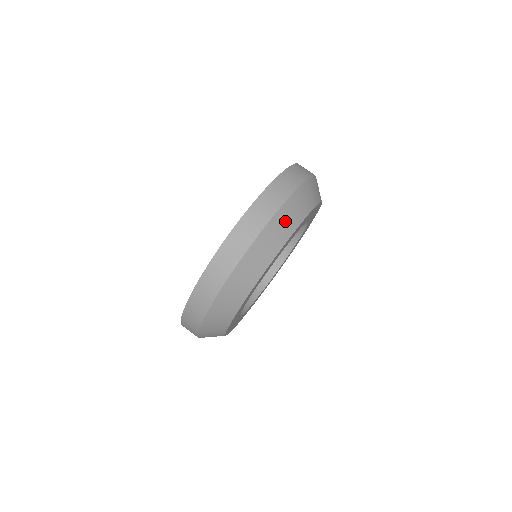
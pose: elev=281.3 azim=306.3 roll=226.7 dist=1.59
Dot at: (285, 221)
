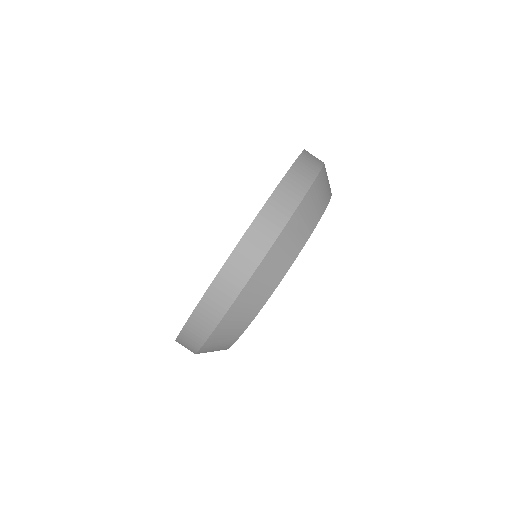
Dot at: (315, 201)
